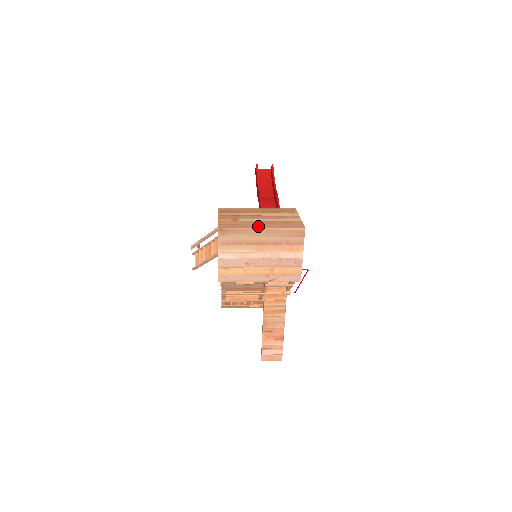
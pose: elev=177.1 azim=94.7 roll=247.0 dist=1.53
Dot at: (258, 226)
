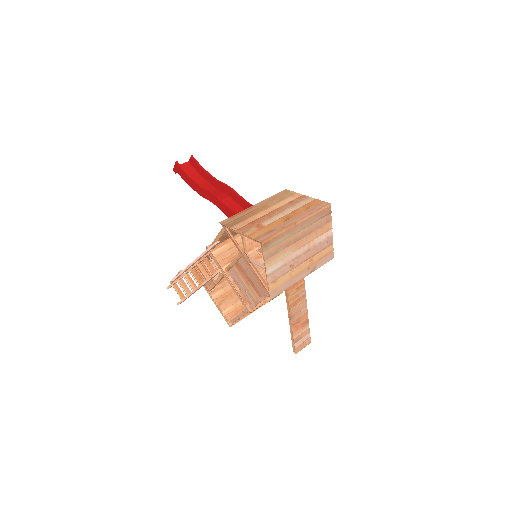
Dot at: (292, 222)
